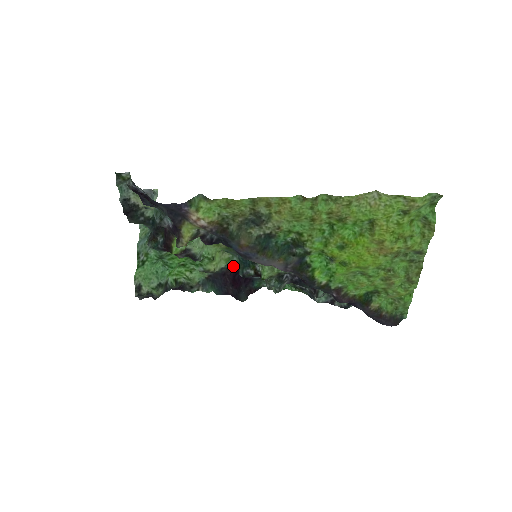
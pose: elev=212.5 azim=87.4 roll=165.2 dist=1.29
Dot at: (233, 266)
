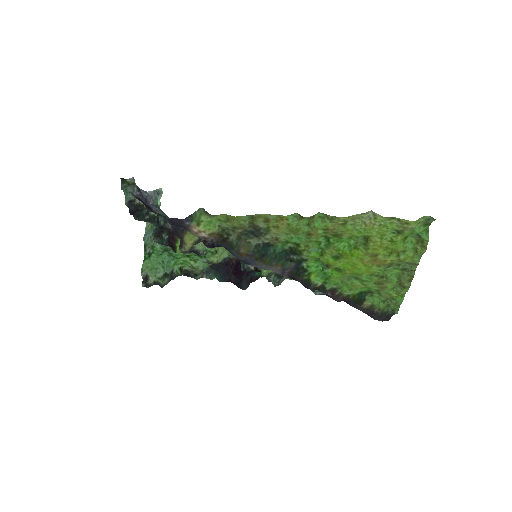
Dot at: (235, 257)
